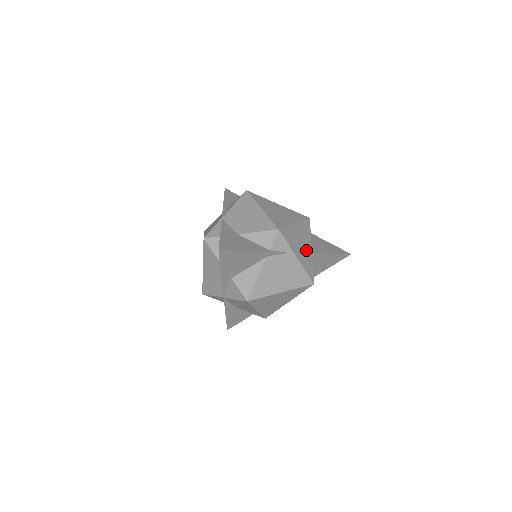
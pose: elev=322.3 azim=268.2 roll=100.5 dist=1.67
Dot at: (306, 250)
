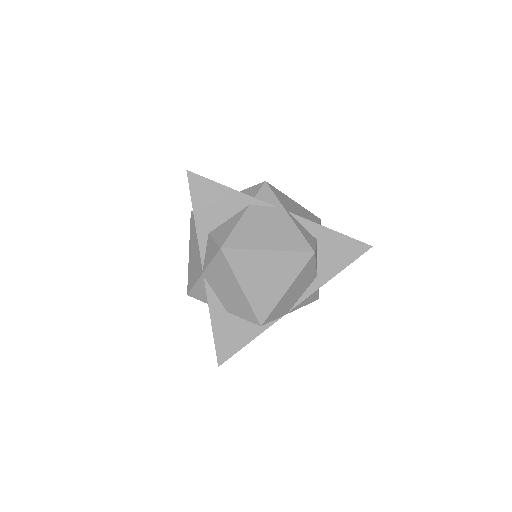
Dot at: (305, 221)
